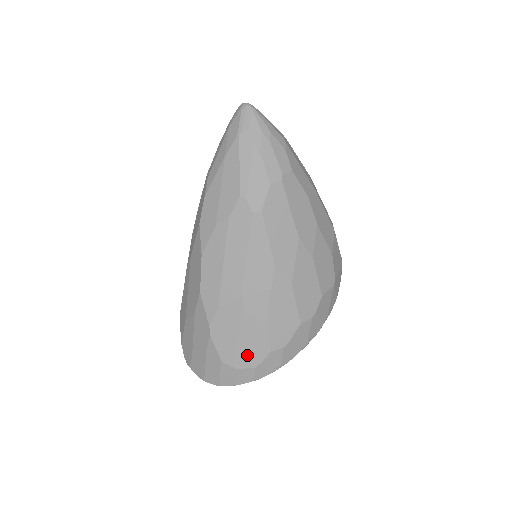
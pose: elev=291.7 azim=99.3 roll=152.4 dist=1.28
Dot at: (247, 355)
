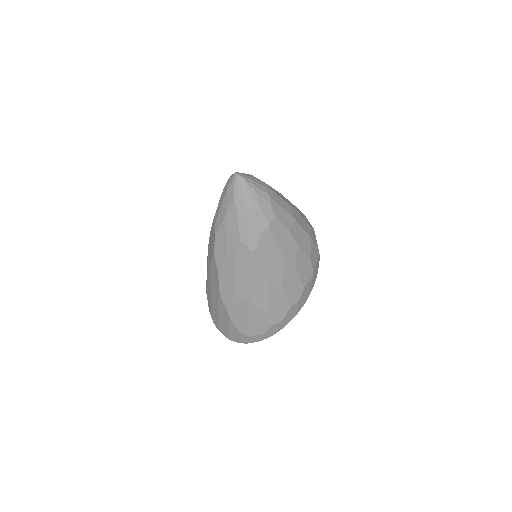
Dot at: (256, 329)
